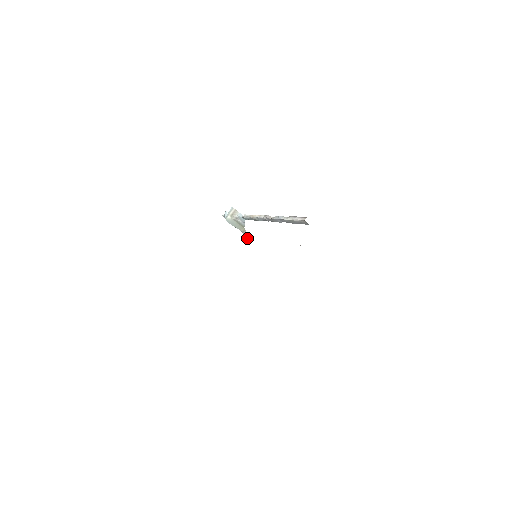
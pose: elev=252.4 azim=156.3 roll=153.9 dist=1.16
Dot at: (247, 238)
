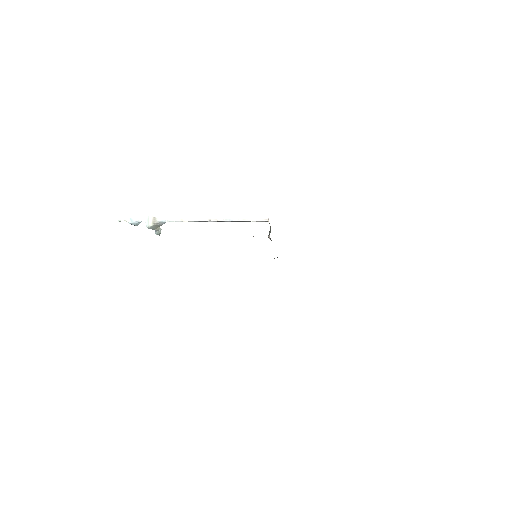
Dot at: (160, 233)
